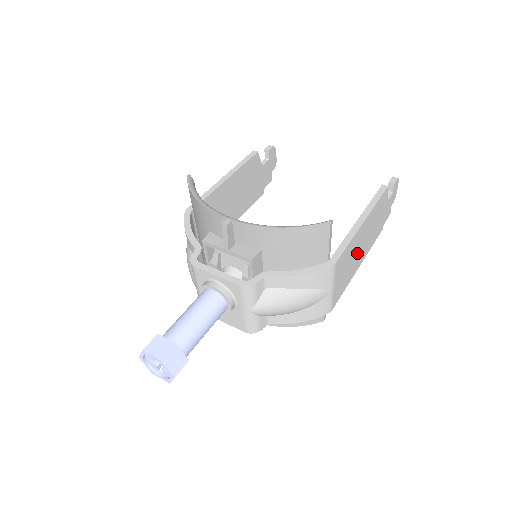
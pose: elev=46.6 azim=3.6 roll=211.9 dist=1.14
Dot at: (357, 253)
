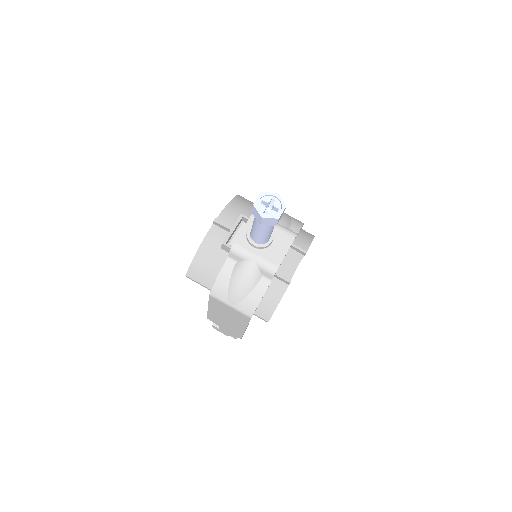
Dot at: occluded
